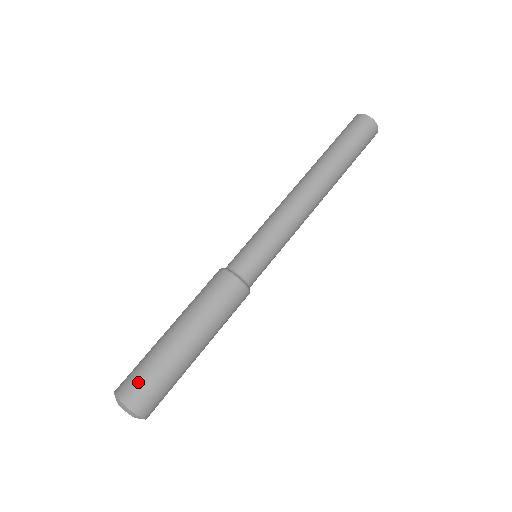
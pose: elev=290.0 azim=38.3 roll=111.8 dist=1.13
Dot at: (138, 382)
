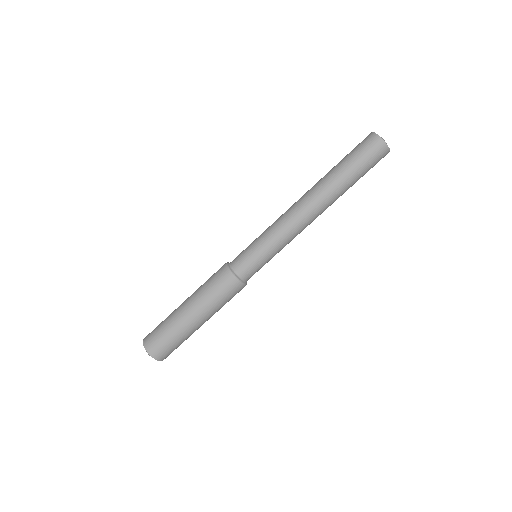
Dot at: (157, 339)
